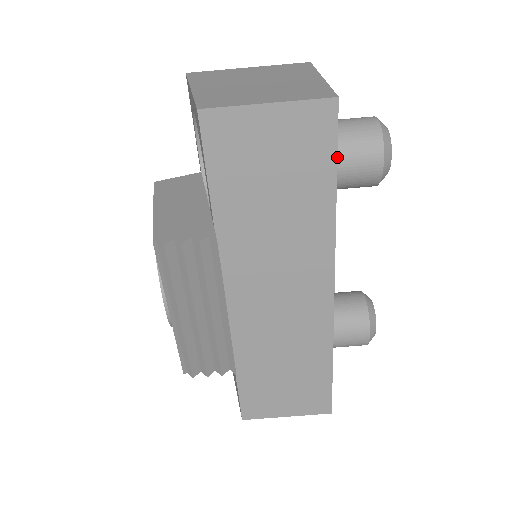
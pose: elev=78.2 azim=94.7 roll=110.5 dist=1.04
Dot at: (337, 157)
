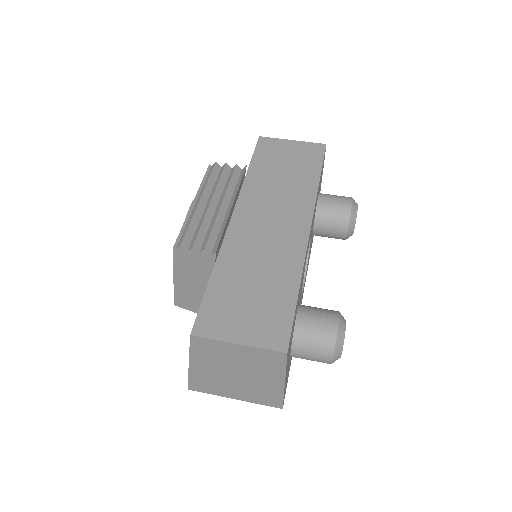
Dot at: occluded
